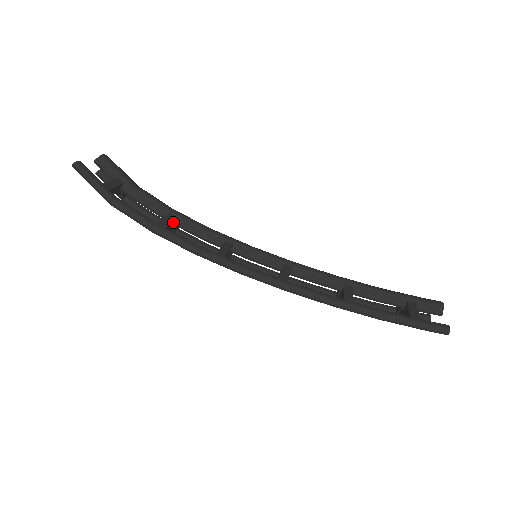
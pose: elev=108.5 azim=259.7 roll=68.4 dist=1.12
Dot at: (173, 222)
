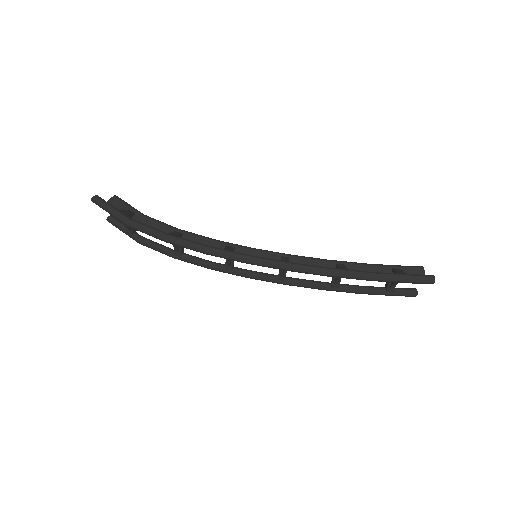
Dot at: occluded
